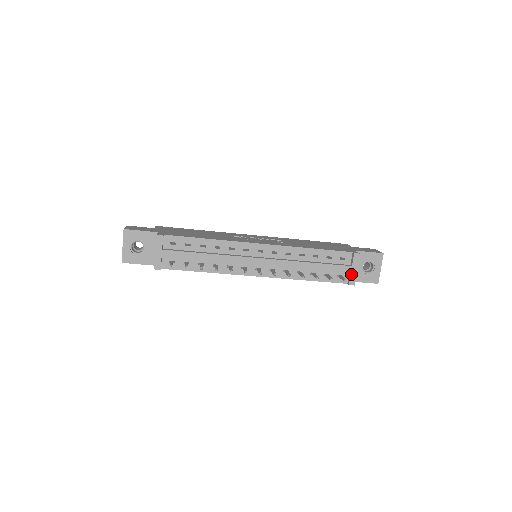
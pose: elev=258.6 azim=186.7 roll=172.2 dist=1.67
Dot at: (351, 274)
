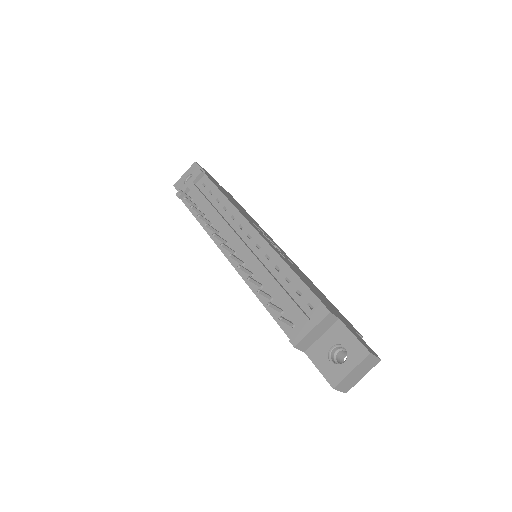
Dot at: (302, 329)
